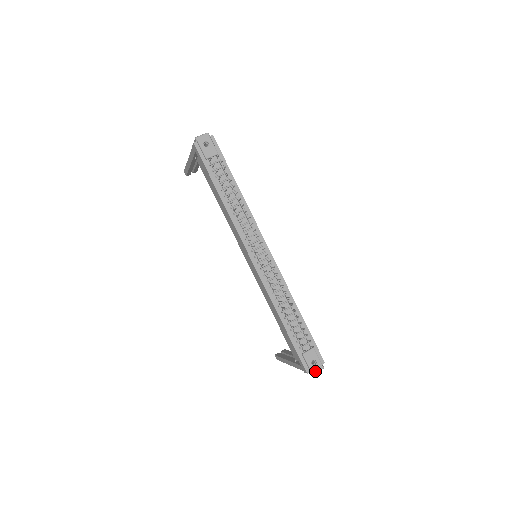
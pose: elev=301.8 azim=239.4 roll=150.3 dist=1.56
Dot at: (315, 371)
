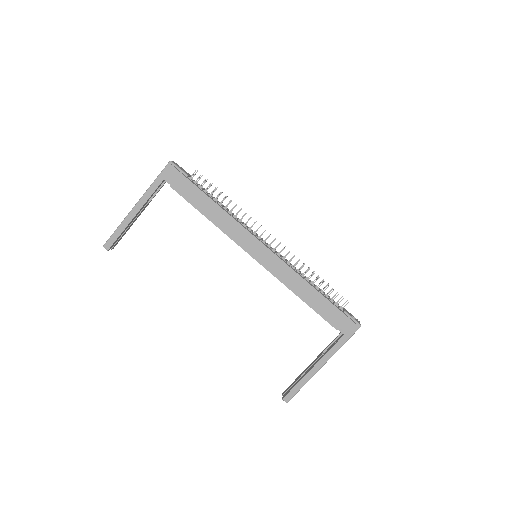
Dot at: (359, 323)
